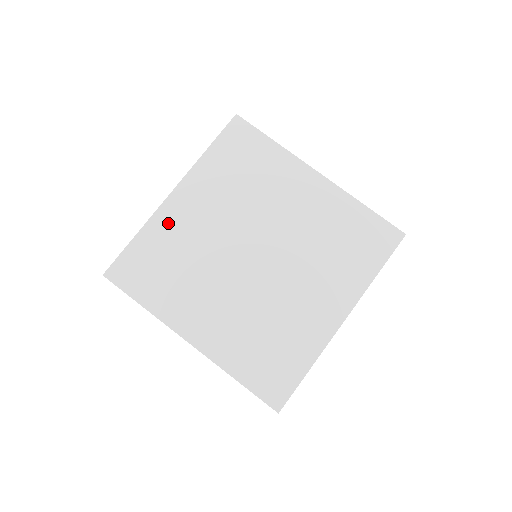
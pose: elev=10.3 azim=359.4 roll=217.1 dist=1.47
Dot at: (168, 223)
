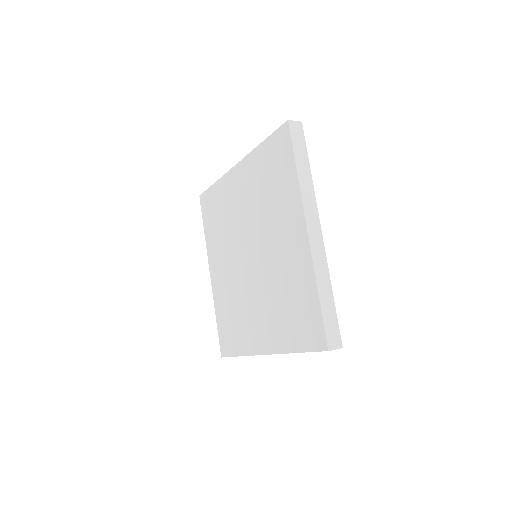
Dot at: (227, 188)
